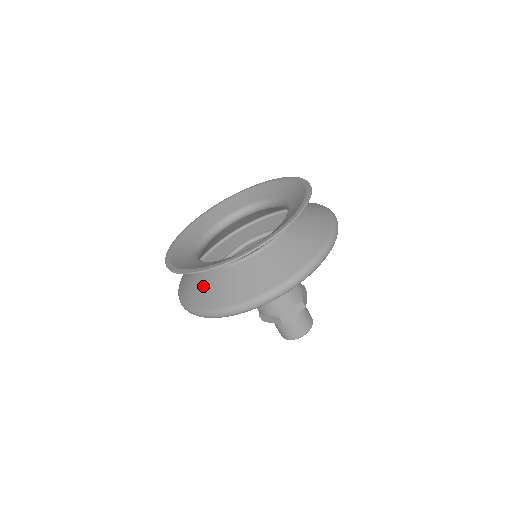
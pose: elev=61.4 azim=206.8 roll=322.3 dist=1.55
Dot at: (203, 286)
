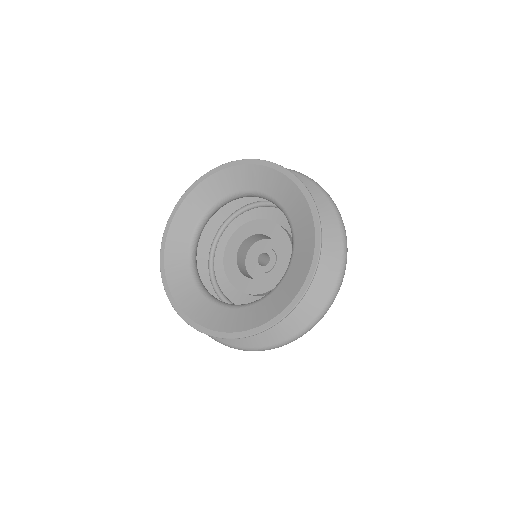
Dot at: occluded
